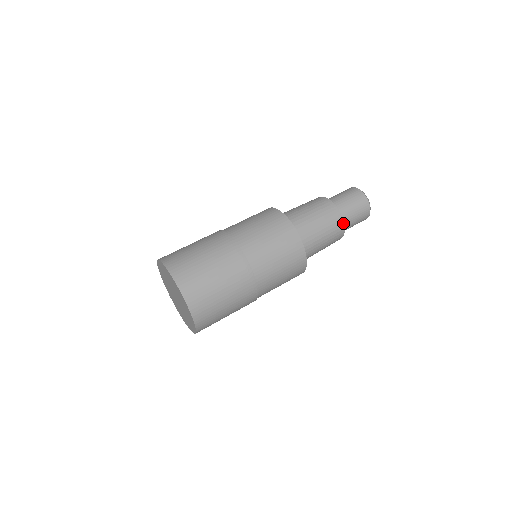
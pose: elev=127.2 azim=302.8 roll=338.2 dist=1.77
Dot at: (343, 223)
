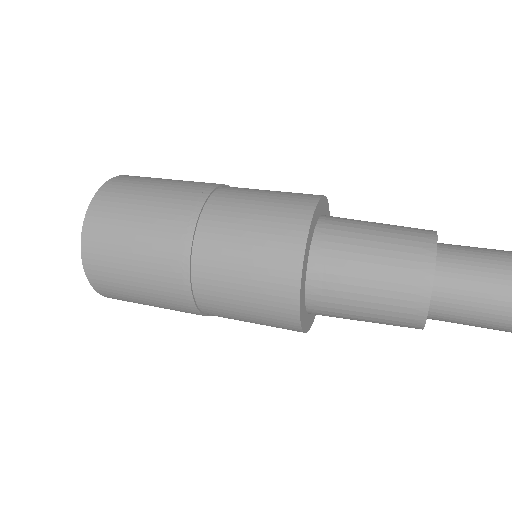
Dot at: (432, 273)
